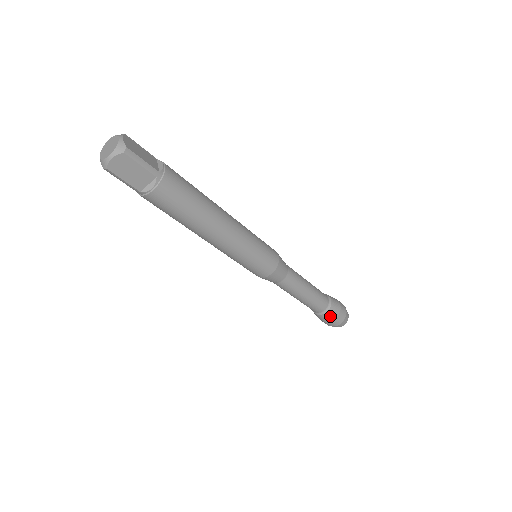
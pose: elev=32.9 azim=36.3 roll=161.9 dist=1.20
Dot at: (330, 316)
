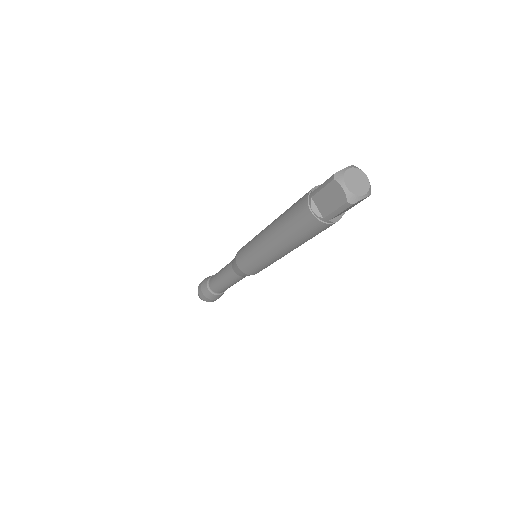
Dot at: occluded
